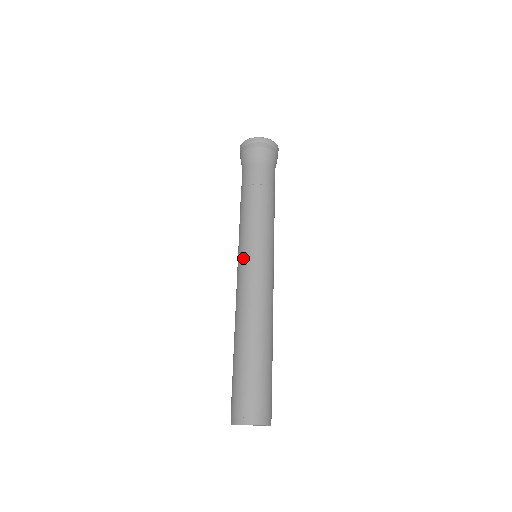
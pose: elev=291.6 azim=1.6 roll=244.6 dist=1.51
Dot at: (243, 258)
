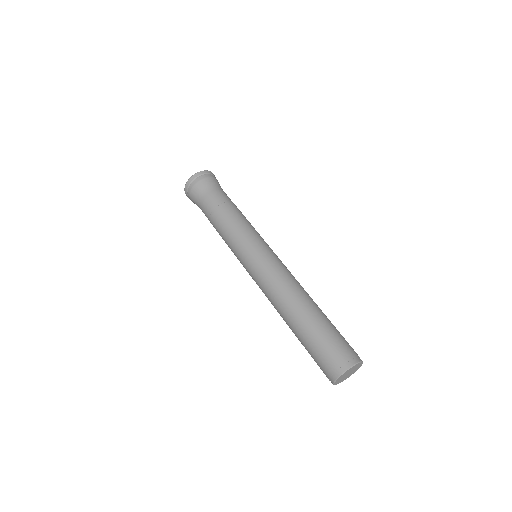
Dot at: (246, 269)
